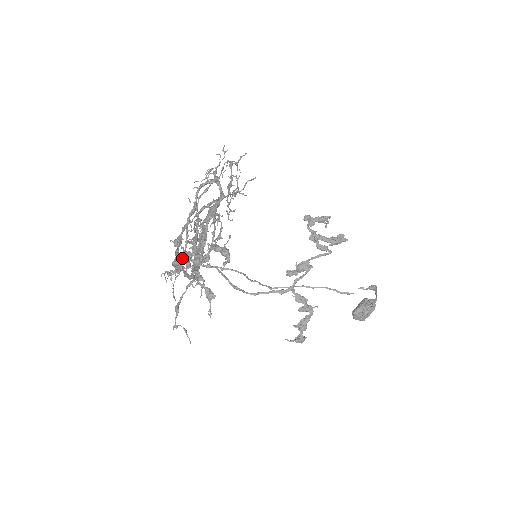
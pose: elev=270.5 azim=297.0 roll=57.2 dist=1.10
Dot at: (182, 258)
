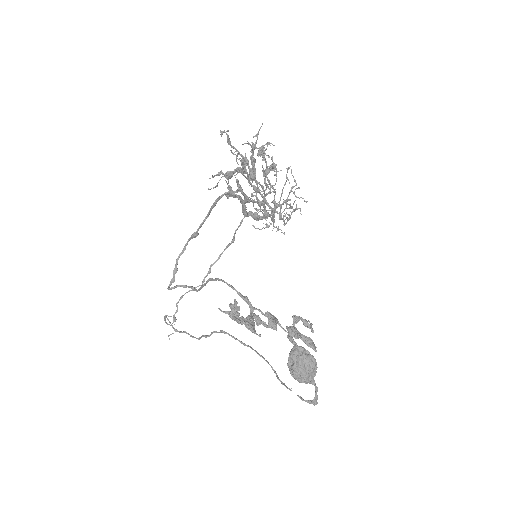
Dot at: (240, 167)
